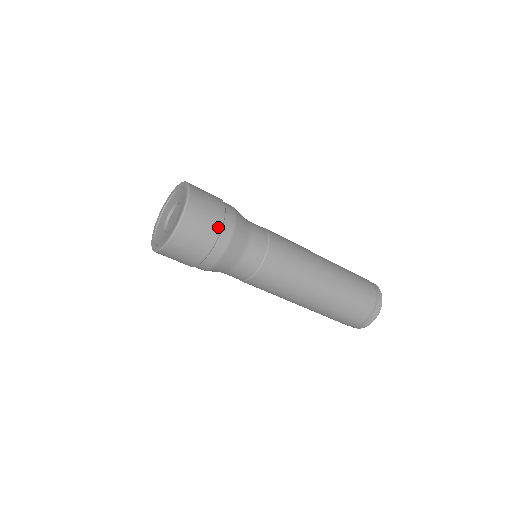
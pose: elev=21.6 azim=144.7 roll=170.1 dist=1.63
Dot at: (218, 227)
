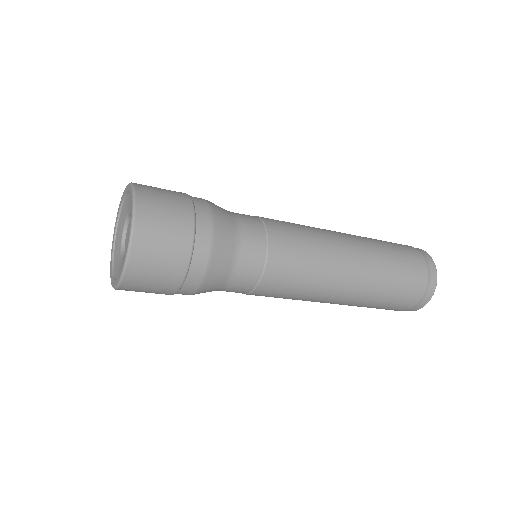
Dot at: (179, 277)
